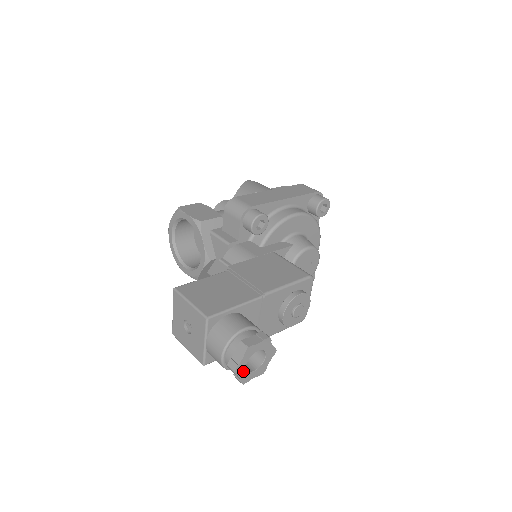
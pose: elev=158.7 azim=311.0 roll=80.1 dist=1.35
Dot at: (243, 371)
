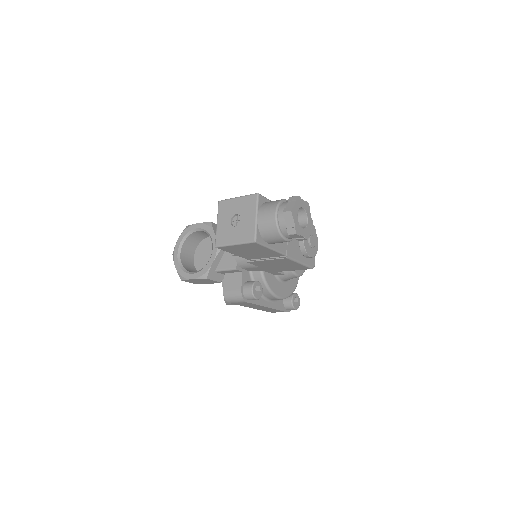
Dot at: (296, 218)
